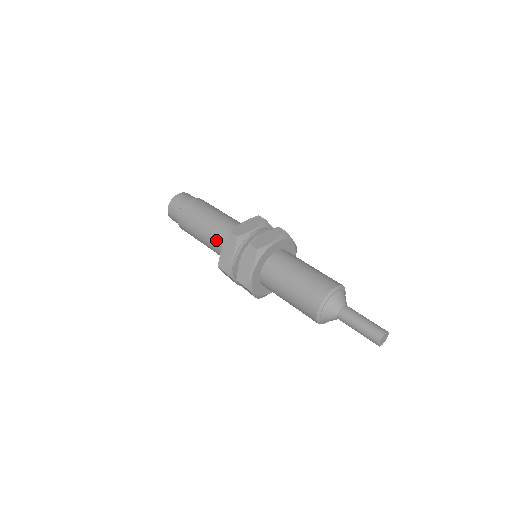
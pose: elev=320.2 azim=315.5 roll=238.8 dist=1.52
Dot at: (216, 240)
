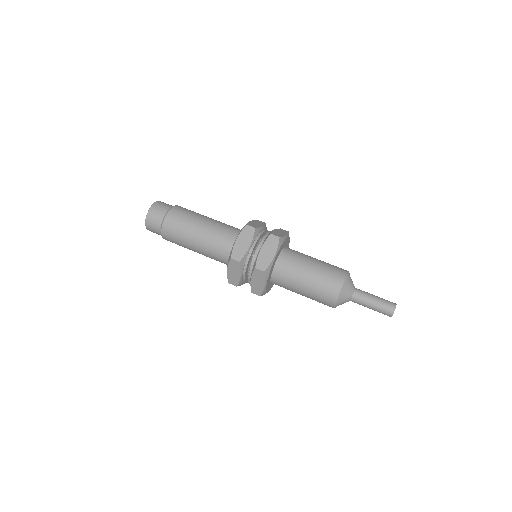
Dot at: (214, 256)
